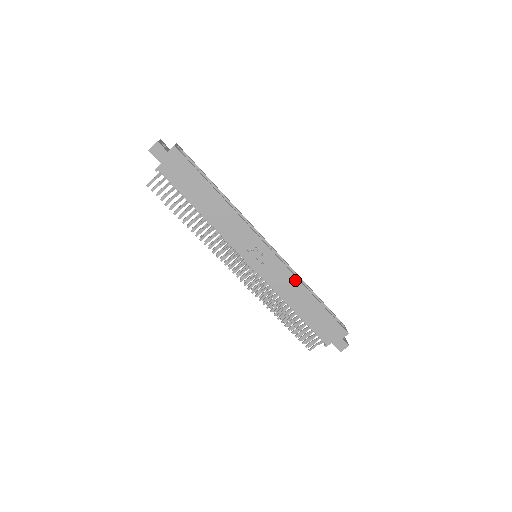
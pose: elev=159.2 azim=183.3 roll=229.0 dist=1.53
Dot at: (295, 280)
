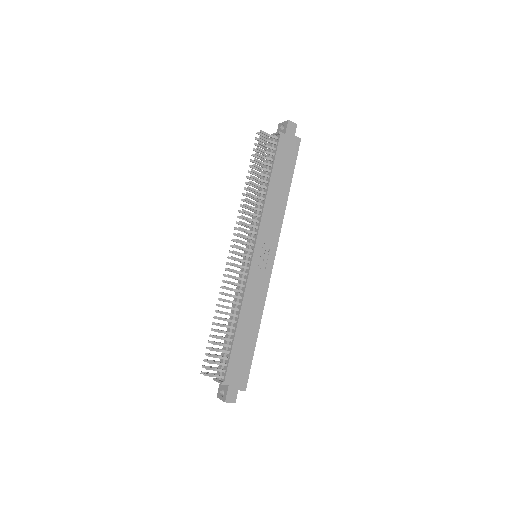
Dot at: (263, 302)
